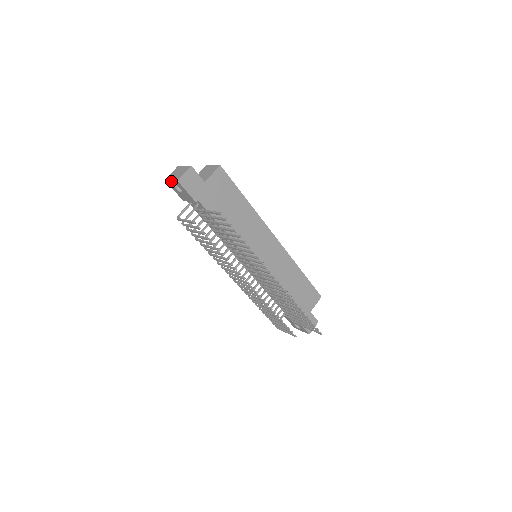
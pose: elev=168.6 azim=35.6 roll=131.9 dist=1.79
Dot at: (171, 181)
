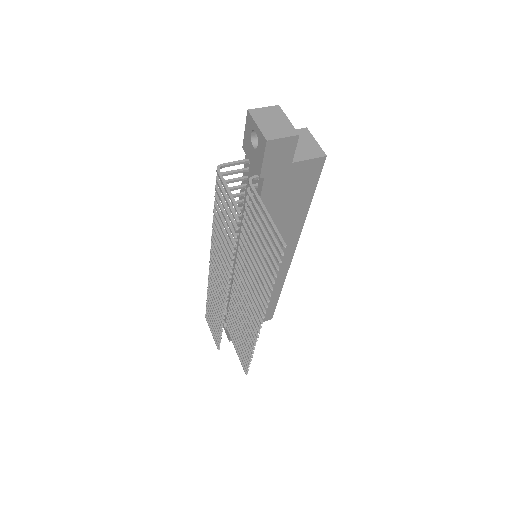
Dot at: (256, 125)
